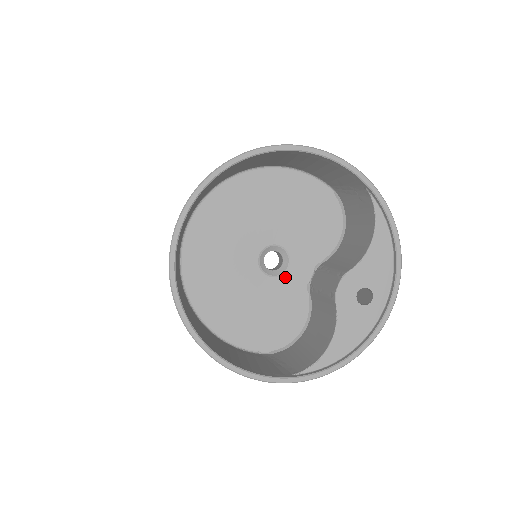
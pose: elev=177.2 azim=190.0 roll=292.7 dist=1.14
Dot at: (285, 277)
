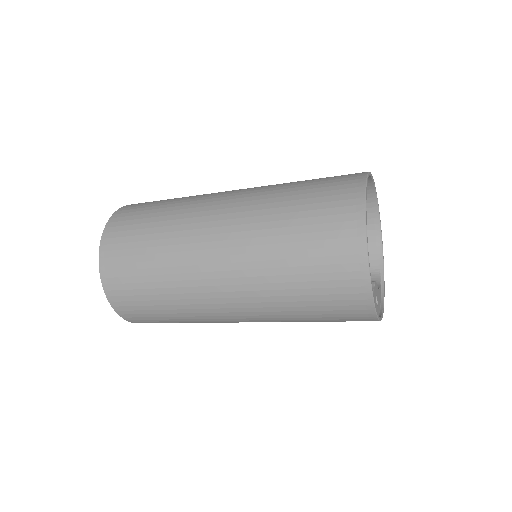
Dot at: occluded
